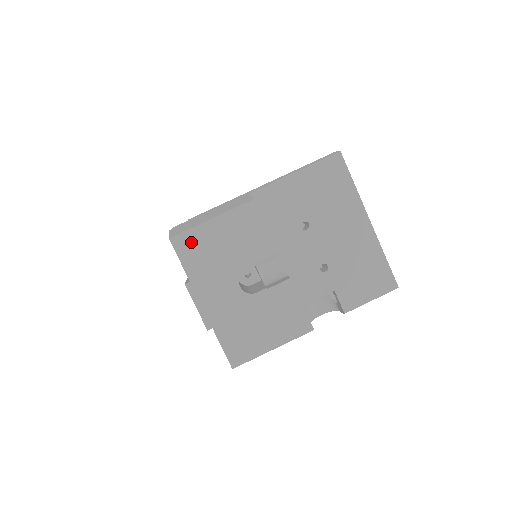
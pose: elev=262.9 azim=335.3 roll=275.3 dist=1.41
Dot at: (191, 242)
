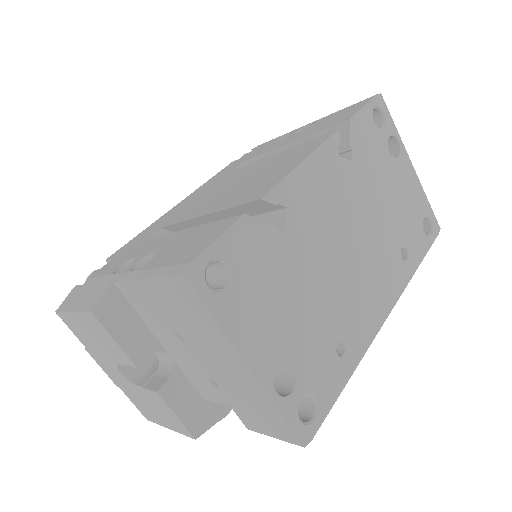
Dot at: (70, 322)
